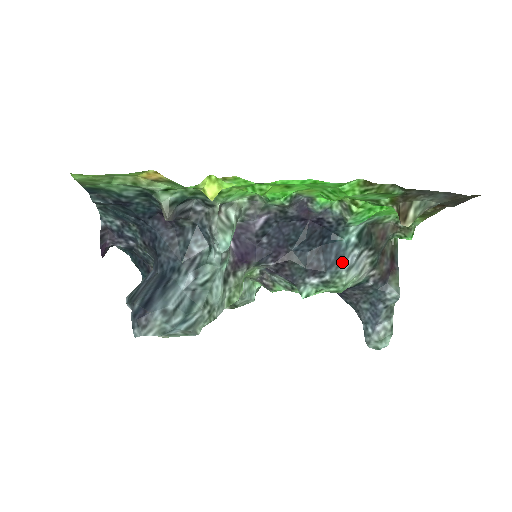
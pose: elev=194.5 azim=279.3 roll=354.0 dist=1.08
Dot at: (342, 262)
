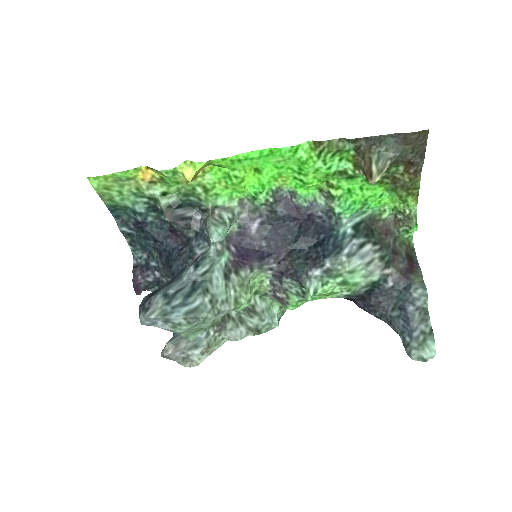
Dot at: (340, 250)
